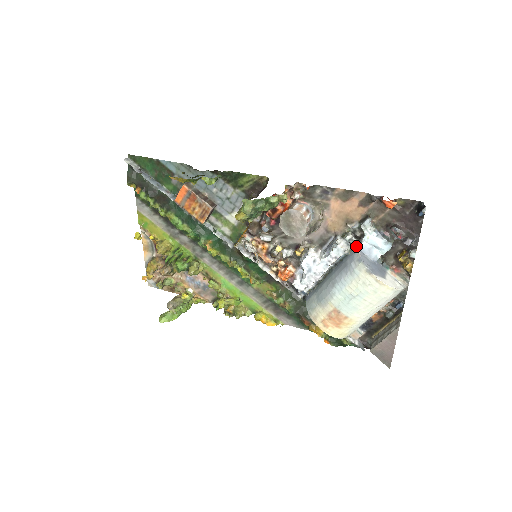
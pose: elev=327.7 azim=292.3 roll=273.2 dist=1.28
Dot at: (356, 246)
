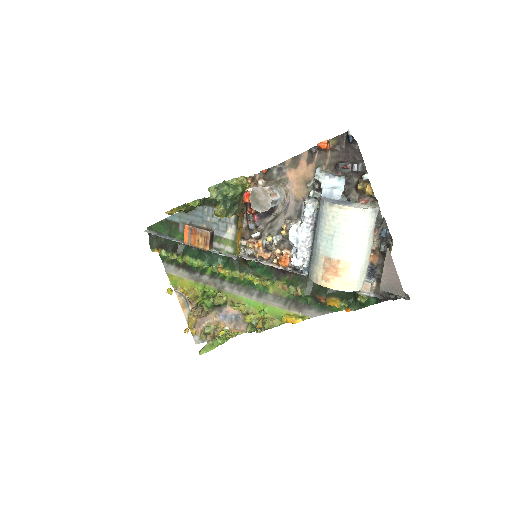
Dot at: (320, 197)
